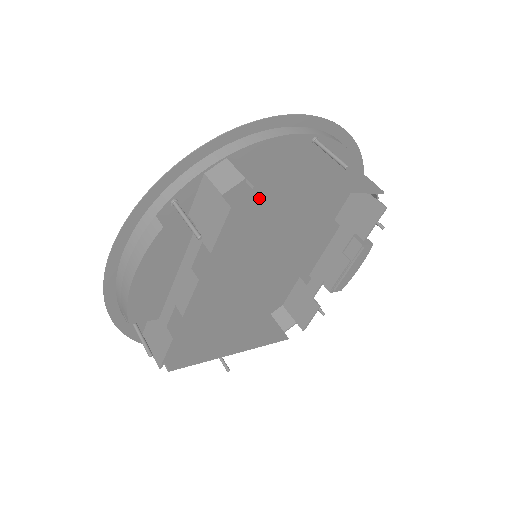
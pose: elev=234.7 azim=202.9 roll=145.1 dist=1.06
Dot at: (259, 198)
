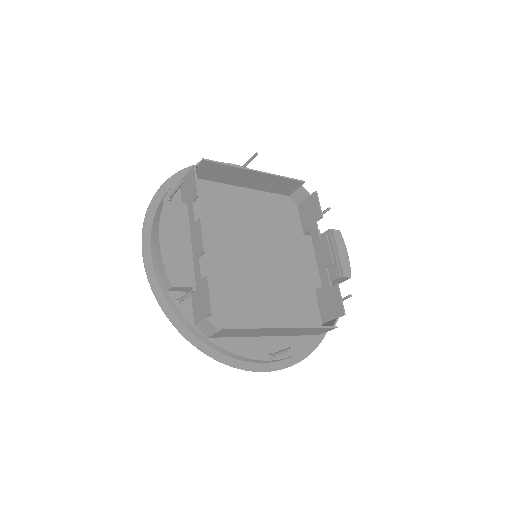
Dot at: (228, 207)
